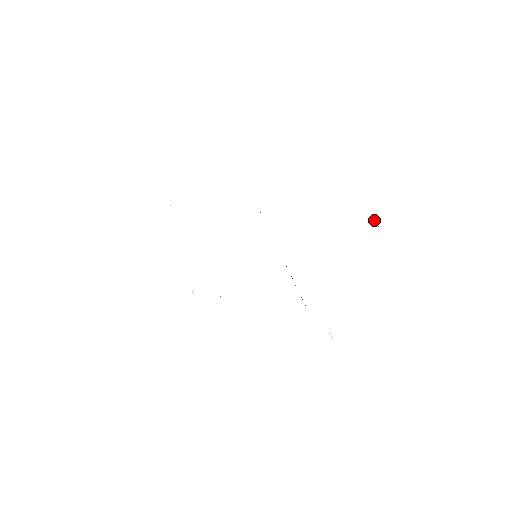
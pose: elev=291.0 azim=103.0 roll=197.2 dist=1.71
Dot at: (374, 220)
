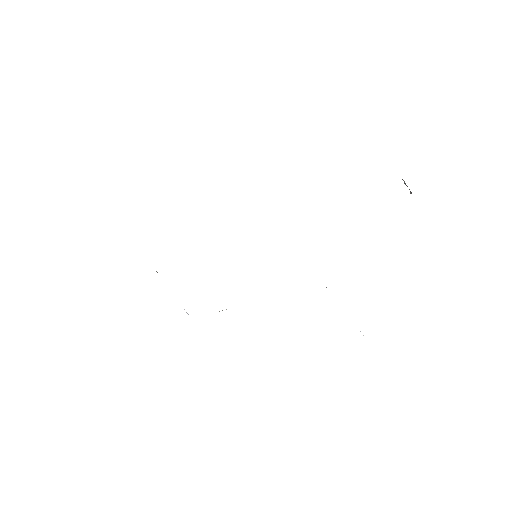
Dot at: occluded
